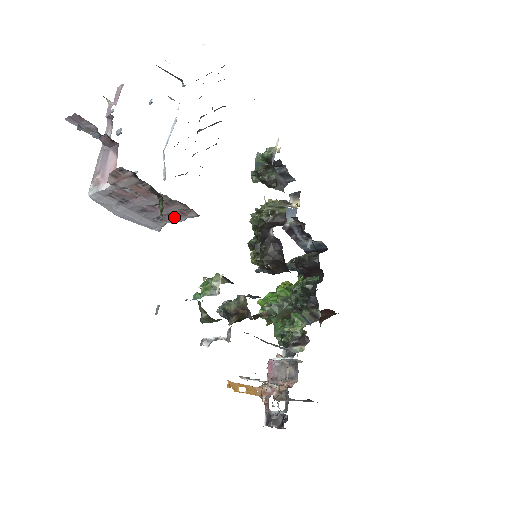
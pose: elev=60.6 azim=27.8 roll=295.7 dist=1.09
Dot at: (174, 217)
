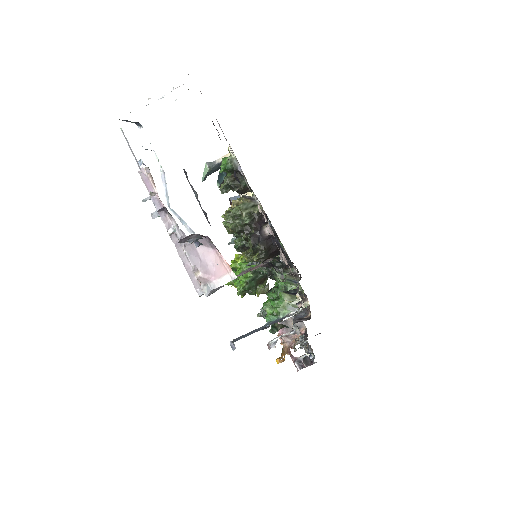
Dot at: occluded
